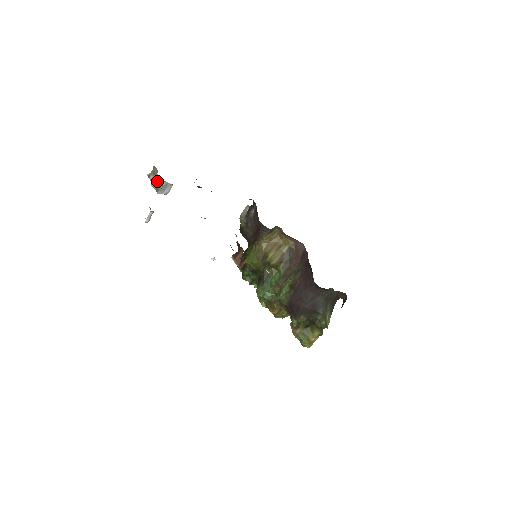
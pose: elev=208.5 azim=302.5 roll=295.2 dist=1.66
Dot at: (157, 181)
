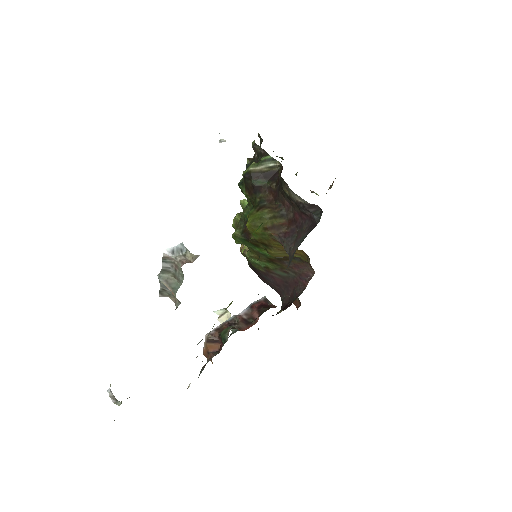
Dot at: (170, 291)
